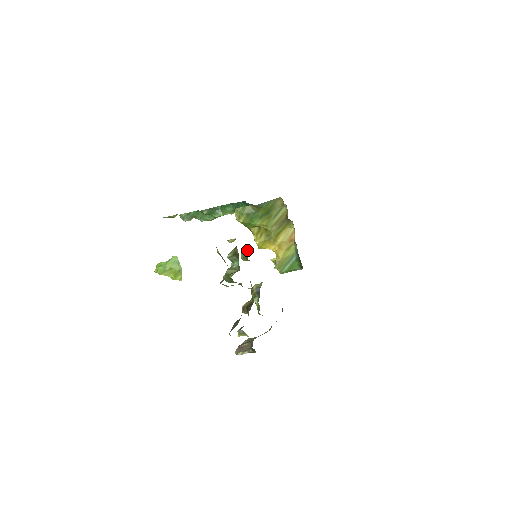
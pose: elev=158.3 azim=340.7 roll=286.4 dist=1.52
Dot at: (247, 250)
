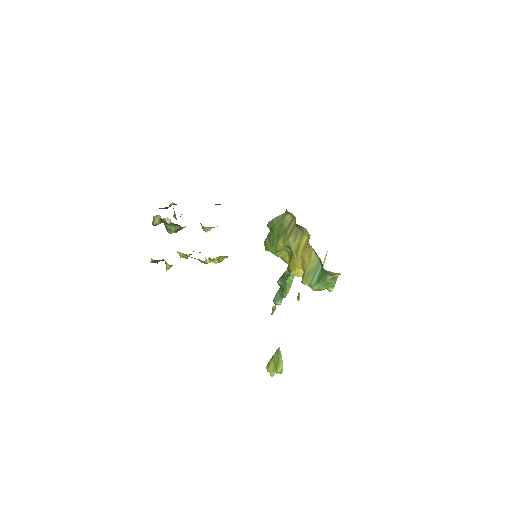
Dot at: occluded
